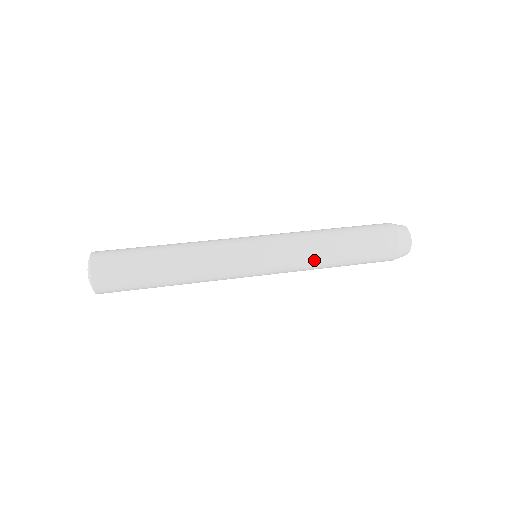
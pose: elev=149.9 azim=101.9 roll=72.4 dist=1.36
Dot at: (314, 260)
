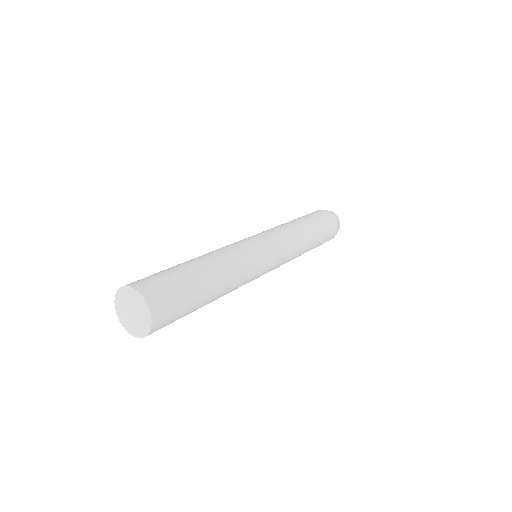
Dot at: occluded
